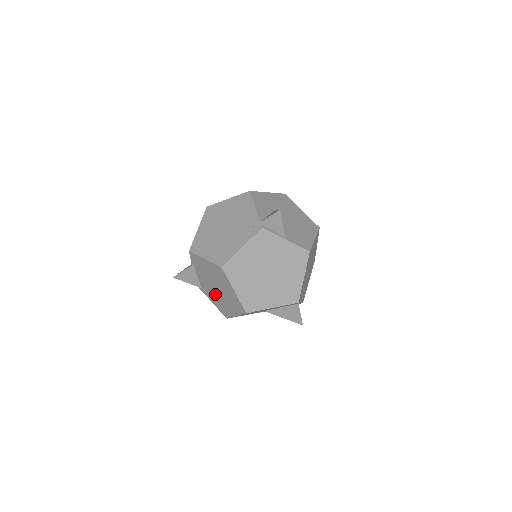
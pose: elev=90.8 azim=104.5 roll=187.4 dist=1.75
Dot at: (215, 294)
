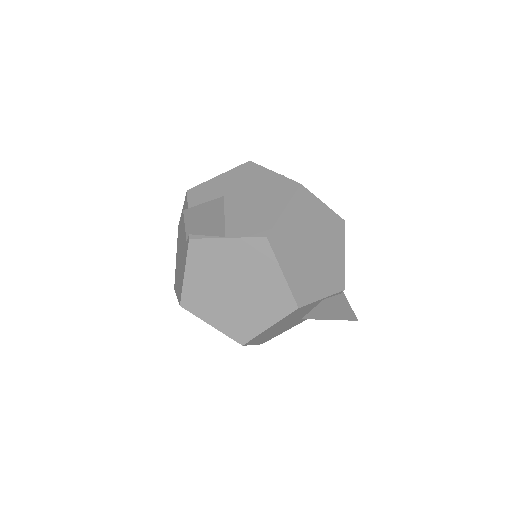
Dot at: occluded
